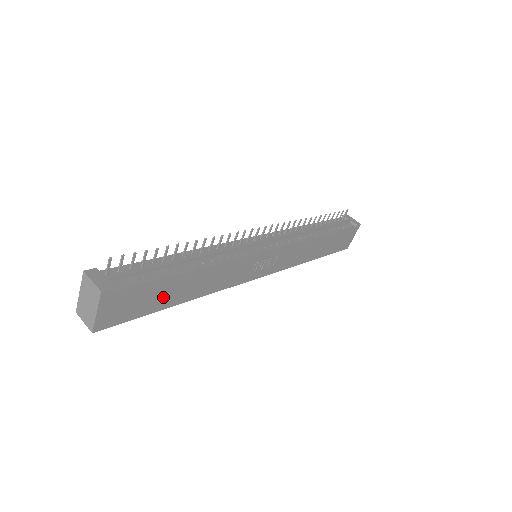
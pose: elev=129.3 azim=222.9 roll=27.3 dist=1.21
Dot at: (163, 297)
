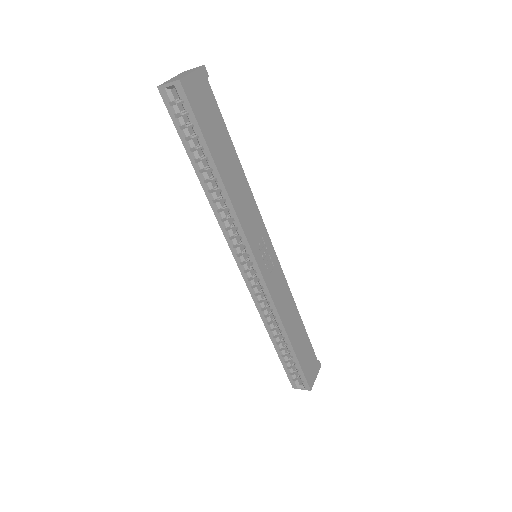
Dot at: (217, 142)
